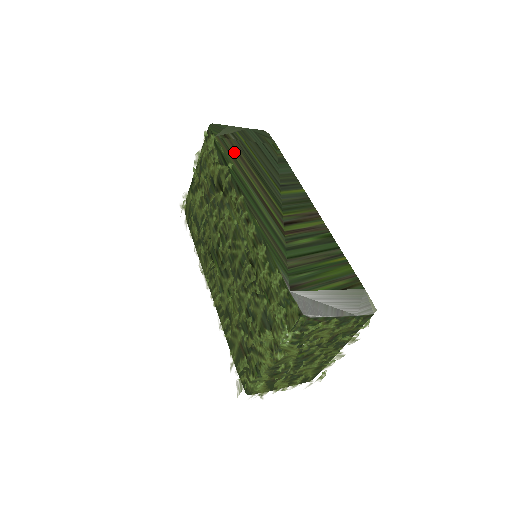
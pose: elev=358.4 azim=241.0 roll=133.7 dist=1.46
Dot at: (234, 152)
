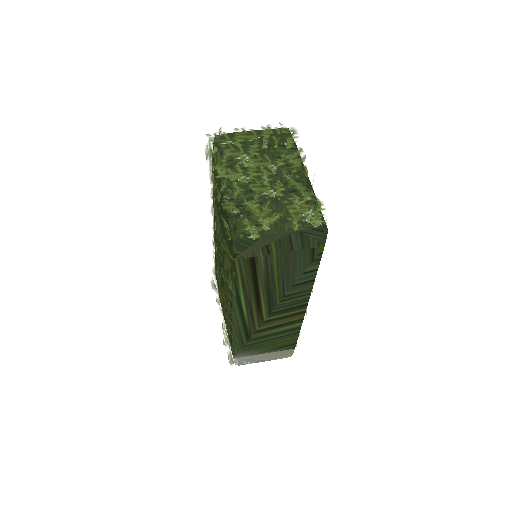
Dot at: (250, 274)
